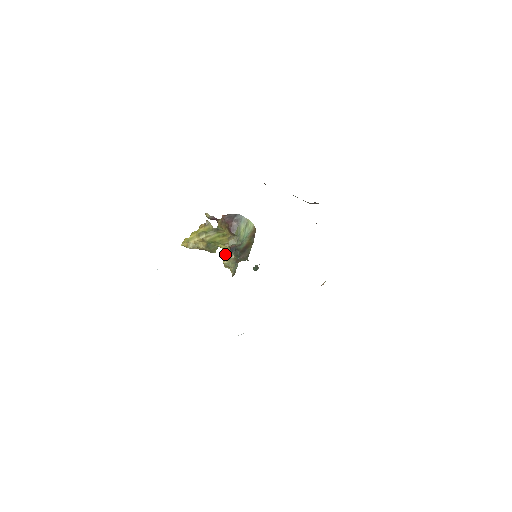
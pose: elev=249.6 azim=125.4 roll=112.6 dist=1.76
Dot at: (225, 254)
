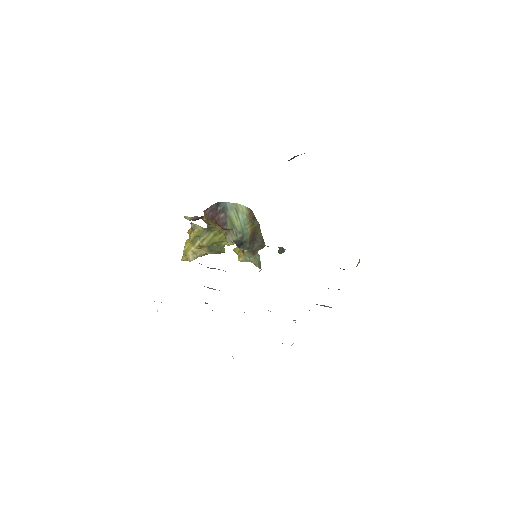
Dot at: (236, 249)
